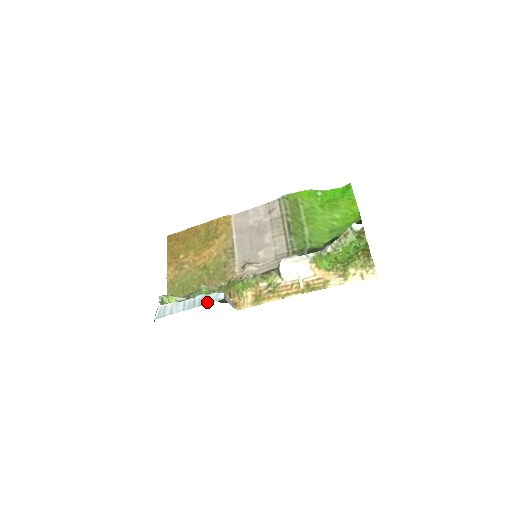
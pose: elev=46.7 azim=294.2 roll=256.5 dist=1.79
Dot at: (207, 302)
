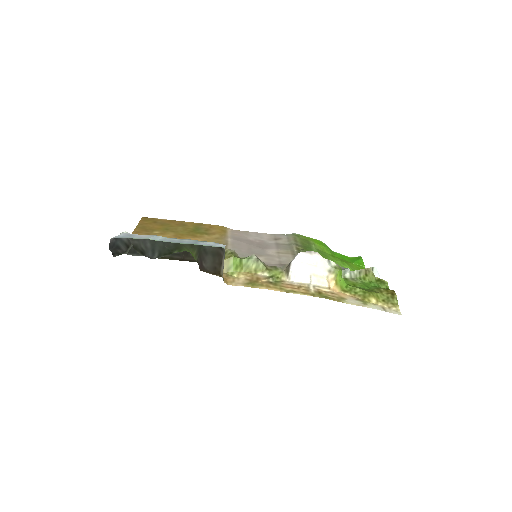
Dot at: (200, 244)
